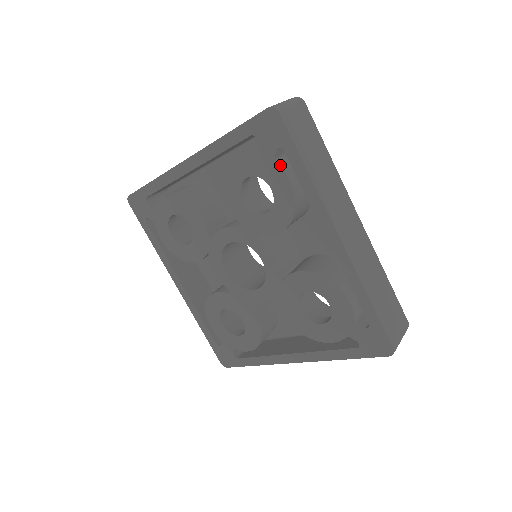
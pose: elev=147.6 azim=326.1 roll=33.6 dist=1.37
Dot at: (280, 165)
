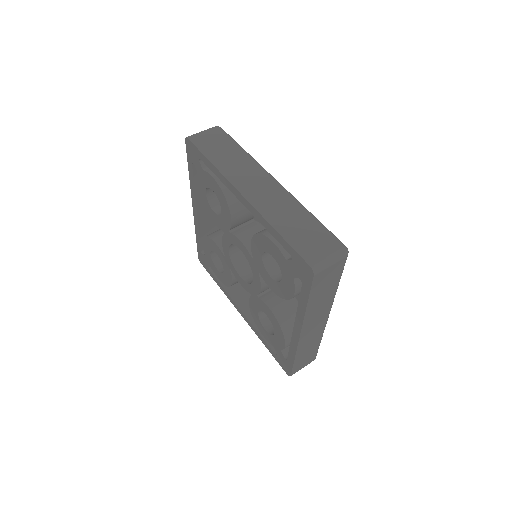
Dot at: (206, 171)
